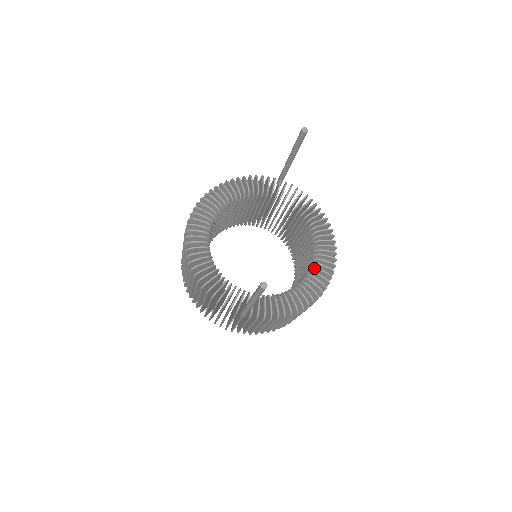
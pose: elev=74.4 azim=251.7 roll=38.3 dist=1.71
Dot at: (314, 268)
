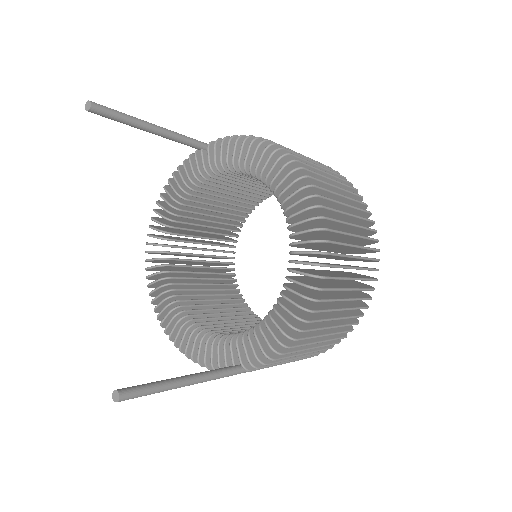
Dot at: (291, 245)
